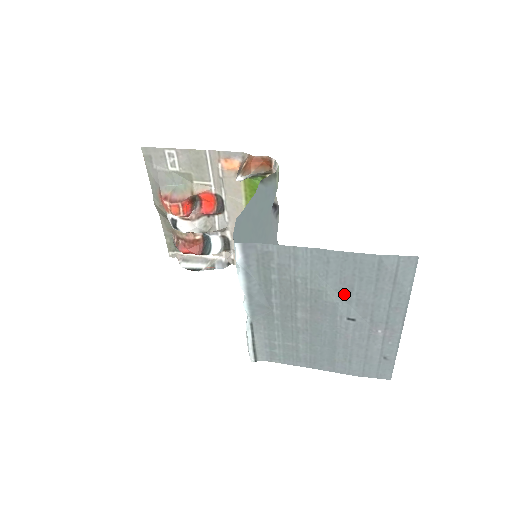
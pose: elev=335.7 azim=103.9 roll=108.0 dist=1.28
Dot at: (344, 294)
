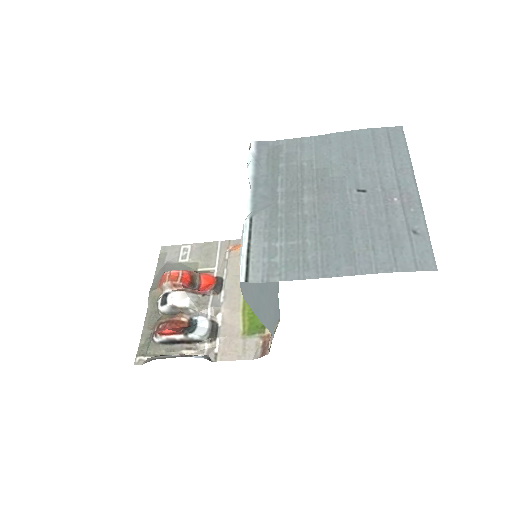
Dot at: (349, 168)
